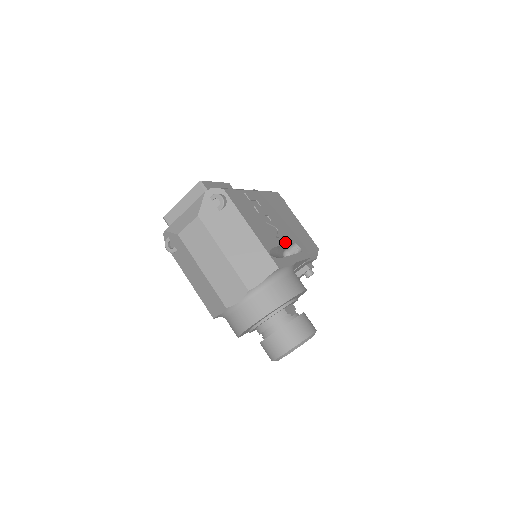
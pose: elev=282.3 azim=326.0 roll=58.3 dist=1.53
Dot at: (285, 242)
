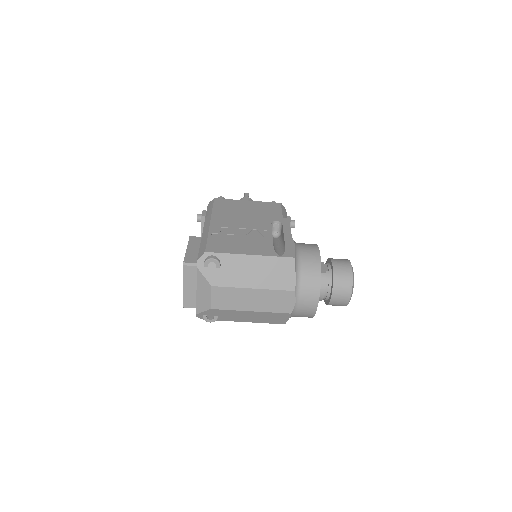
Dot at: (270, 232)
